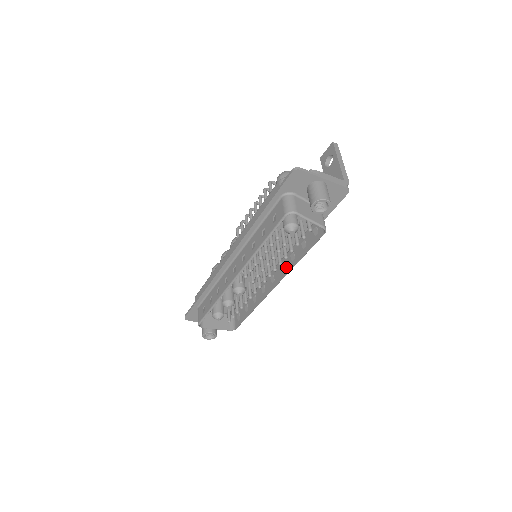
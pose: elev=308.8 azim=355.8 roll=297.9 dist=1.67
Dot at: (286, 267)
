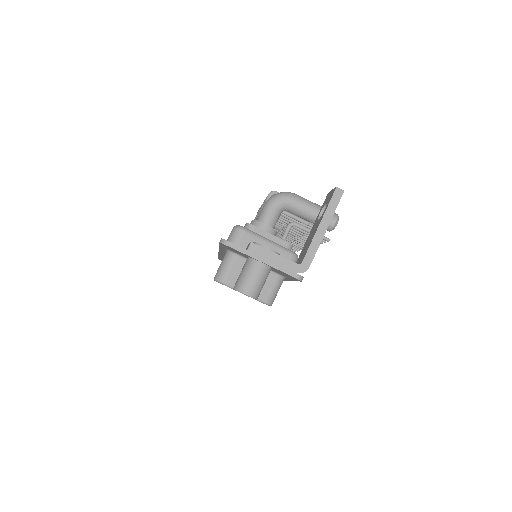
Dot at: occluded
